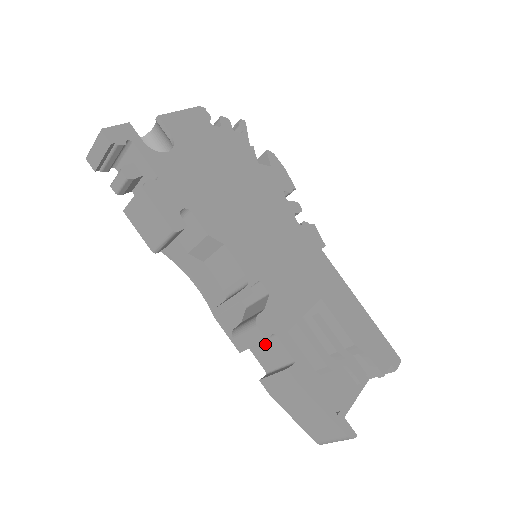
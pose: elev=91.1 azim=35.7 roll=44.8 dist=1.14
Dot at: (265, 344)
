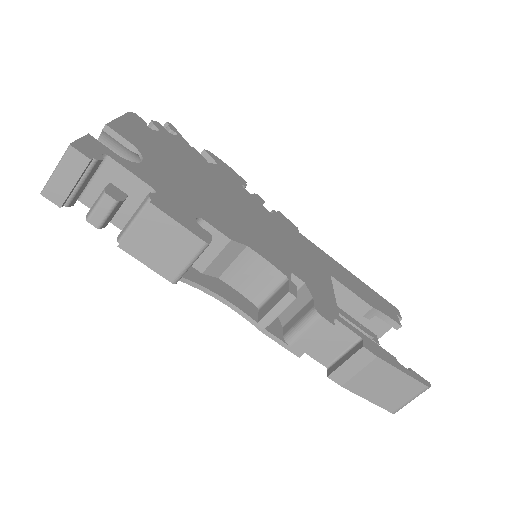
Dot at: occluded
